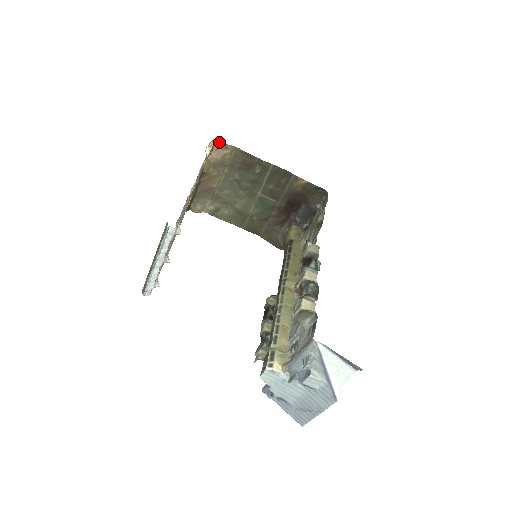
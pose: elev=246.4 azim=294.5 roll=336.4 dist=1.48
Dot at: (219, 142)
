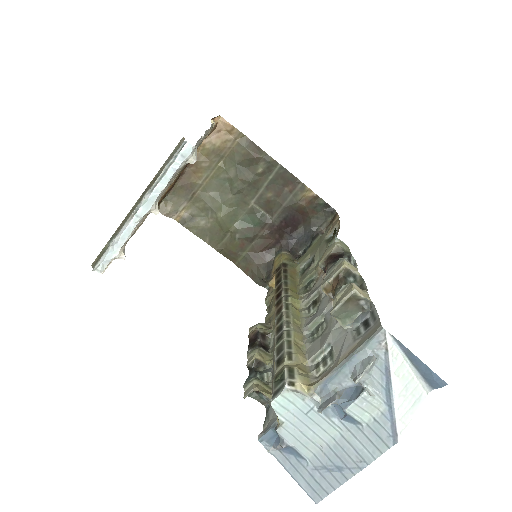
Dot at: (225, 121)
